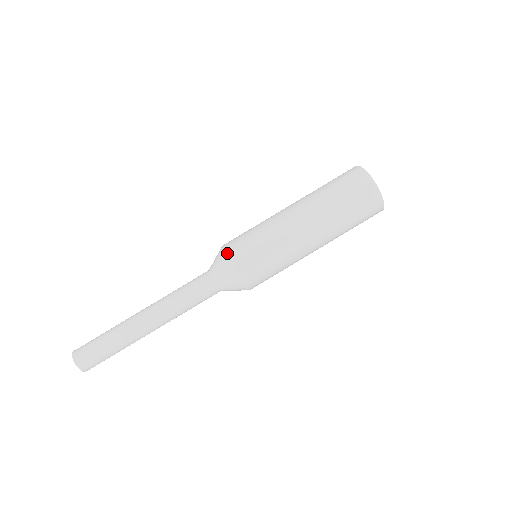
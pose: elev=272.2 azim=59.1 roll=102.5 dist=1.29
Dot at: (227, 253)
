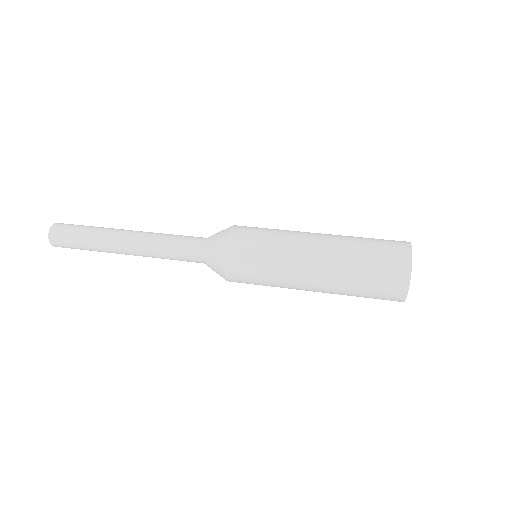
Dot at: (234, 225)
